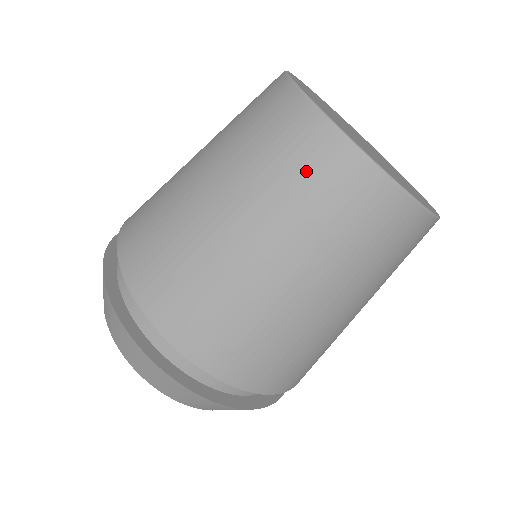
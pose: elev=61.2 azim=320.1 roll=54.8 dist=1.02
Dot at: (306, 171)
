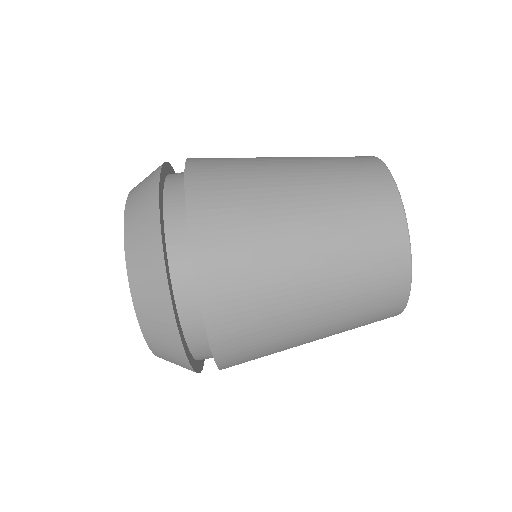
Dot at: occluded
